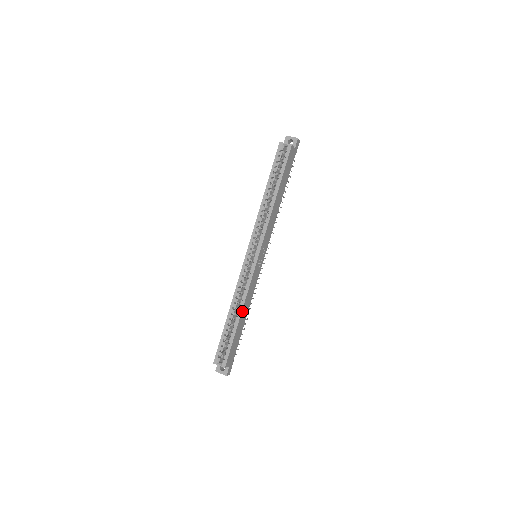
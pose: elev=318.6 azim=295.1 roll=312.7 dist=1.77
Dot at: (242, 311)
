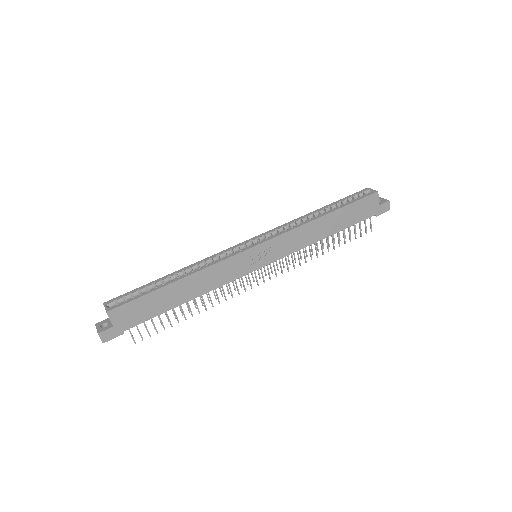
Dot at: (188, 278)
